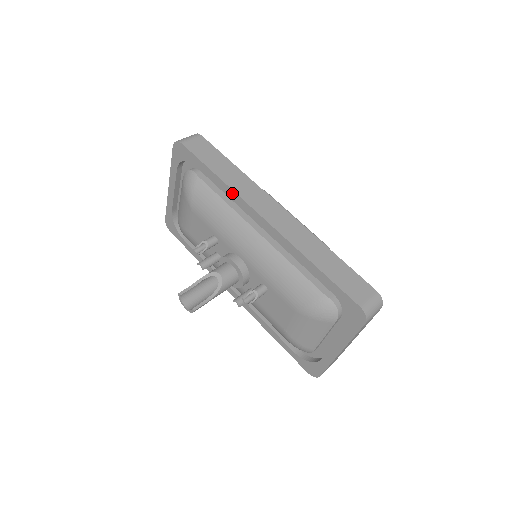
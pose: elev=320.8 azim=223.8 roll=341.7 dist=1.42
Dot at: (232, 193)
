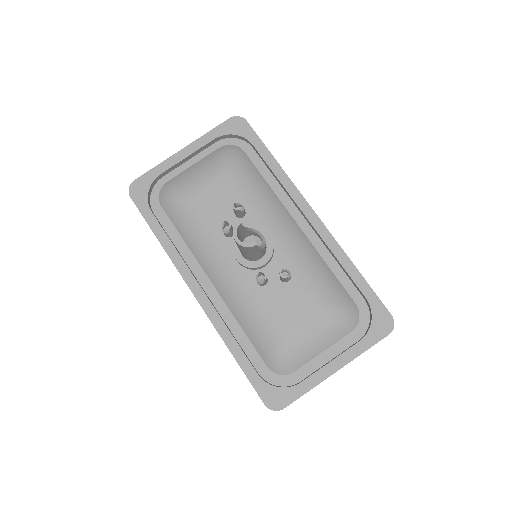
Dot at: (287, 181)
